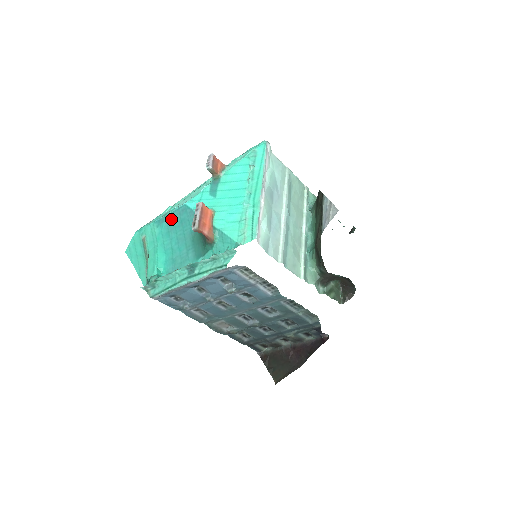
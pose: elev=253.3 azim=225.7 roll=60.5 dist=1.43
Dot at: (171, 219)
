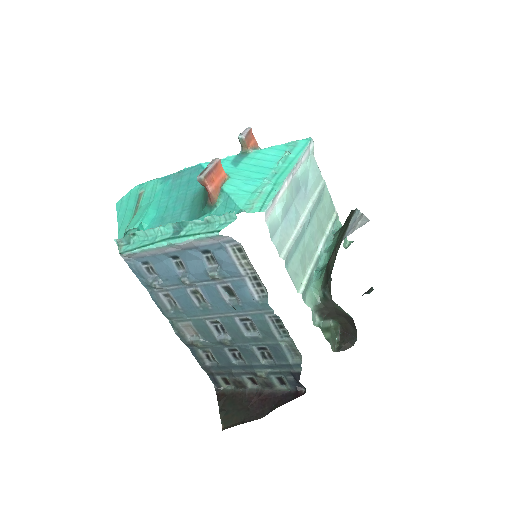
Dot at: (179, 177)
